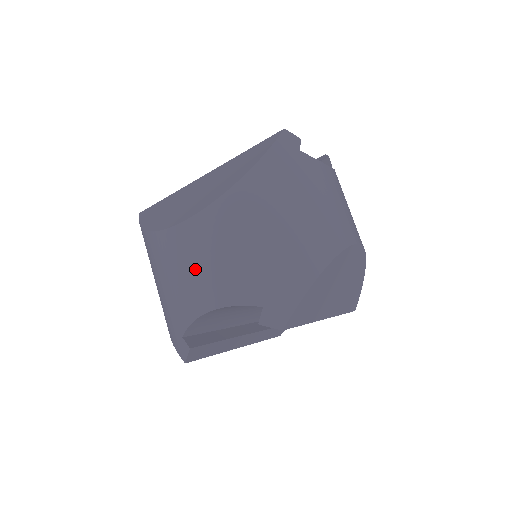
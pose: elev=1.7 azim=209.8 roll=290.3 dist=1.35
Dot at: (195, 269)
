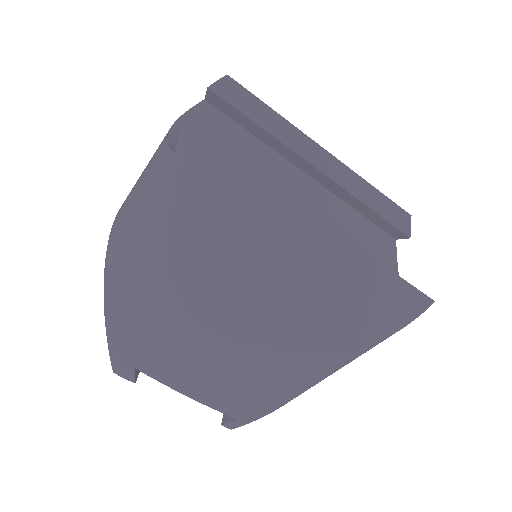
Dot at: (220, 373)
